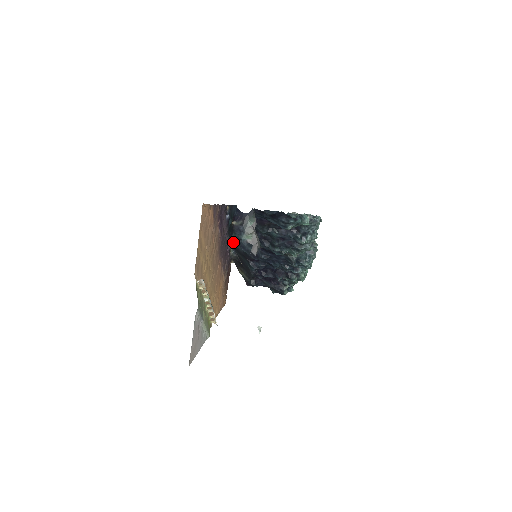
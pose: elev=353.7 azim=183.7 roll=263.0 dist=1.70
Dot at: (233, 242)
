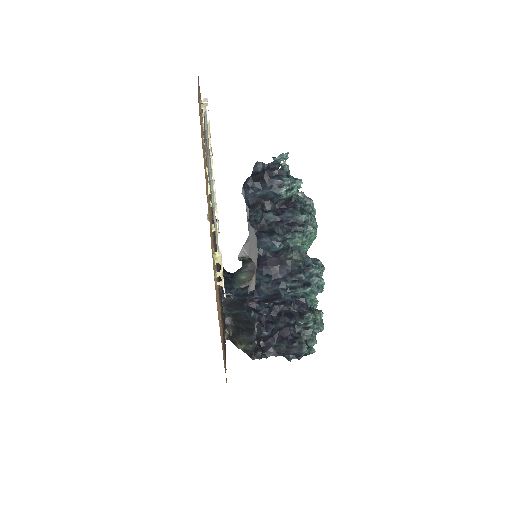
Dot at: (224, 286)
